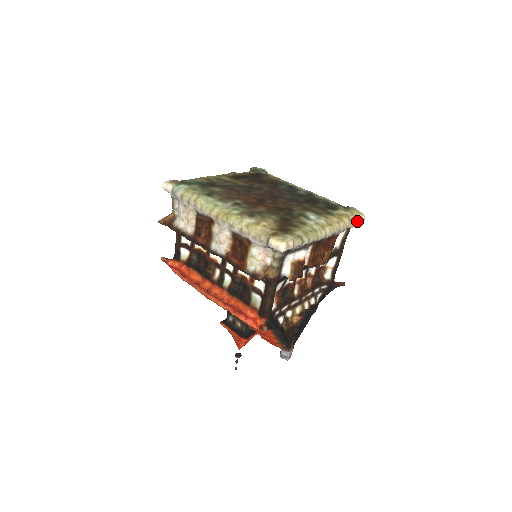
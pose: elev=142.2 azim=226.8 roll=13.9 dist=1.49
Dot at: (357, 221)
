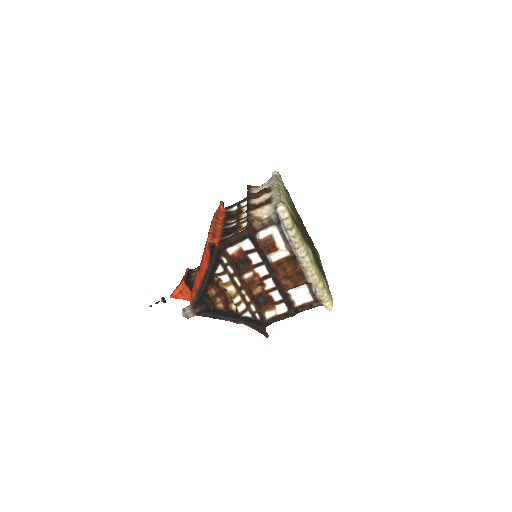
Dot at: (325, 299)
